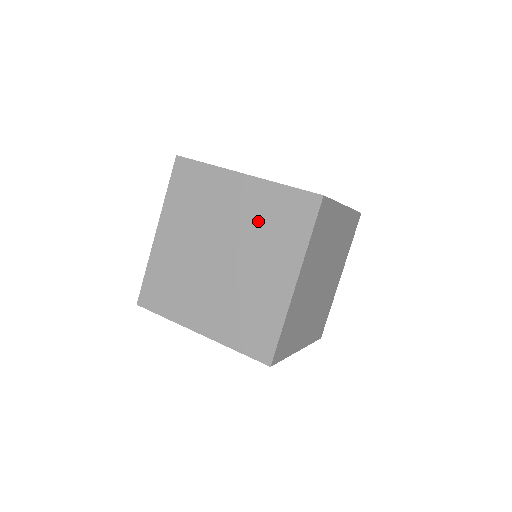
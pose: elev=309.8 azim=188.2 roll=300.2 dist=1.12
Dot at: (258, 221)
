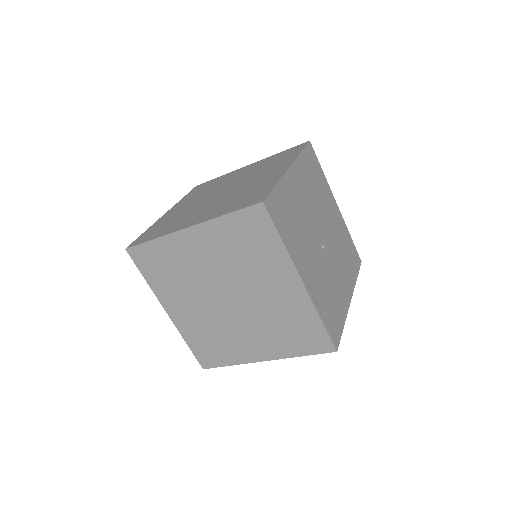
Dot at: (278, 314)
